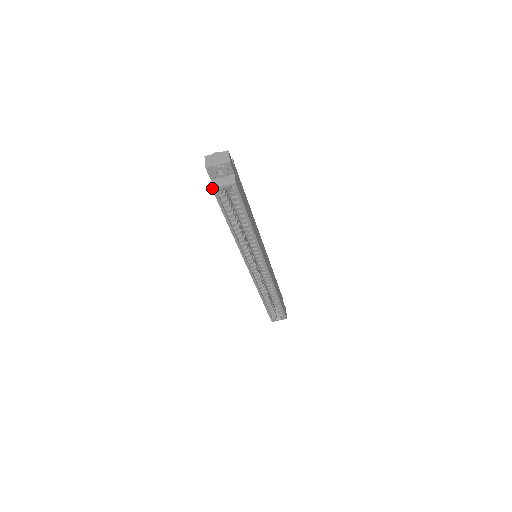
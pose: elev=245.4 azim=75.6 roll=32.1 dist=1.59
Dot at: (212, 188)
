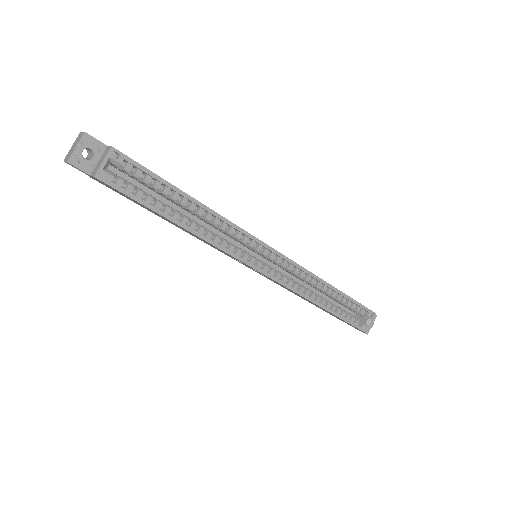
Dot at: (93, 176)
